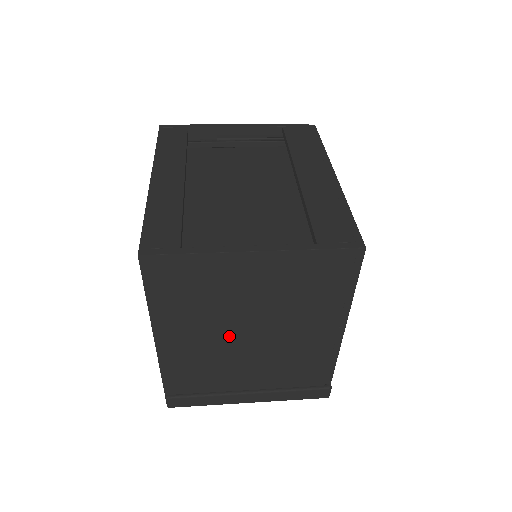
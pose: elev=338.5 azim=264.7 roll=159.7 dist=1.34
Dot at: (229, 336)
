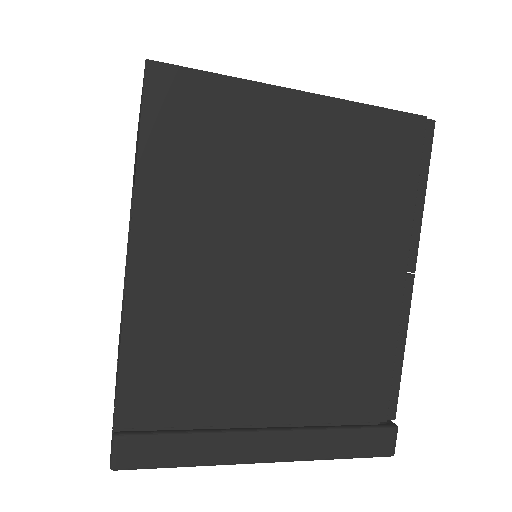
Dot at: (251, 268)
